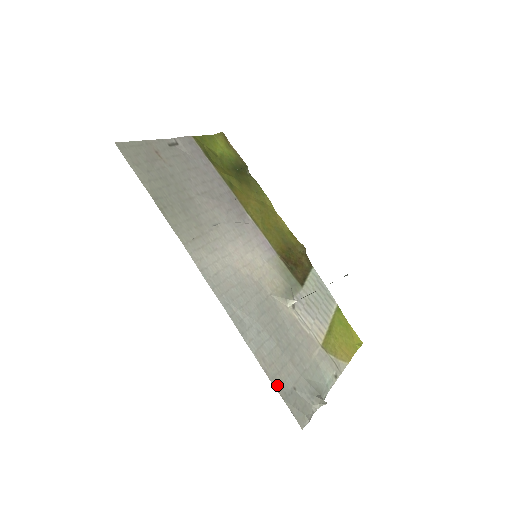
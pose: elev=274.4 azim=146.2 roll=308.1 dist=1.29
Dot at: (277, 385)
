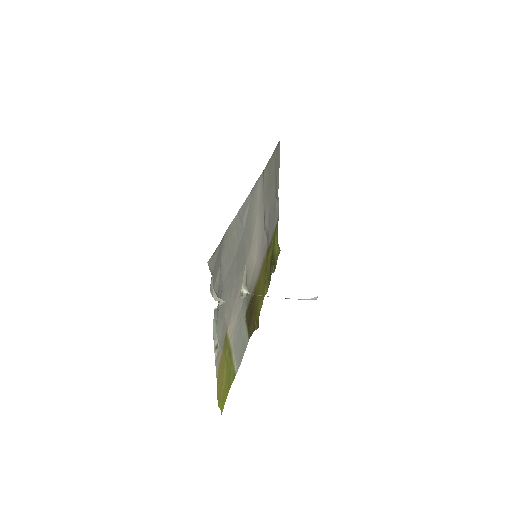
Dot at: (224, 239)
